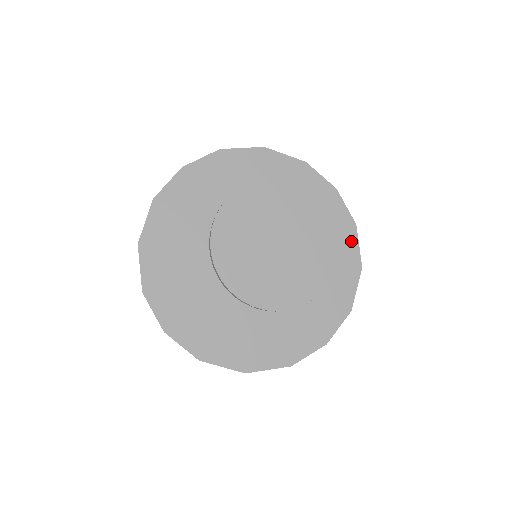
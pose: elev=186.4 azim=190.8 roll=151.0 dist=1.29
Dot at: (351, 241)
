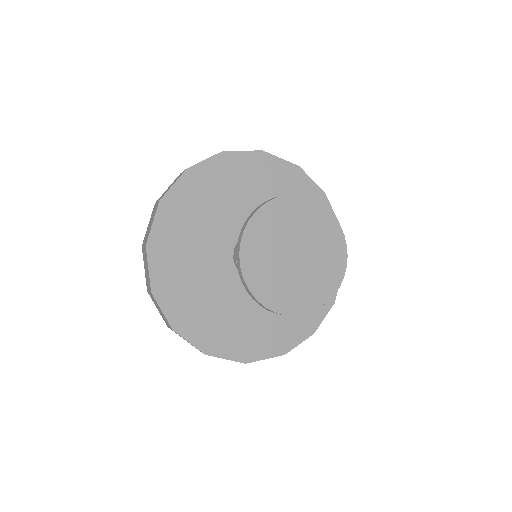
Dot at: occluded
